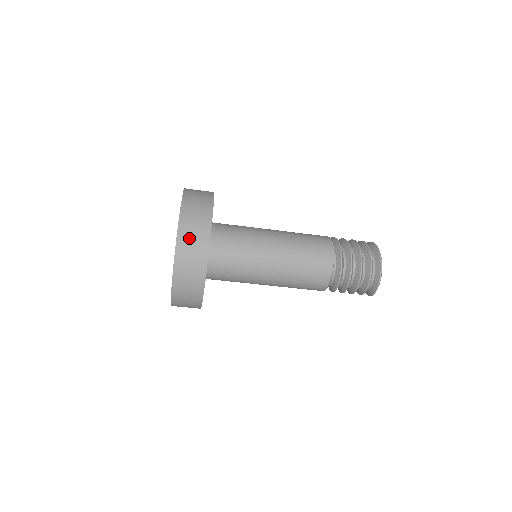
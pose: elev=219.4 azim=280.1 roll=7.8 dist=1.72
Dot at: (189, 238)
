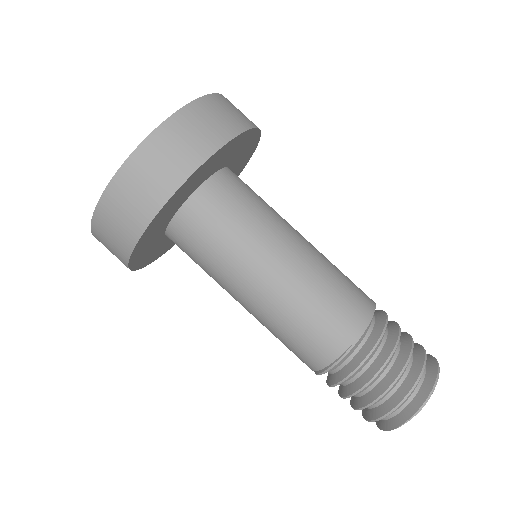
Dot at: occluded
